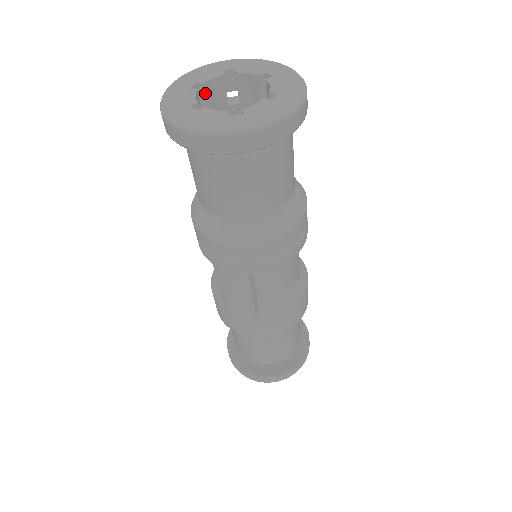
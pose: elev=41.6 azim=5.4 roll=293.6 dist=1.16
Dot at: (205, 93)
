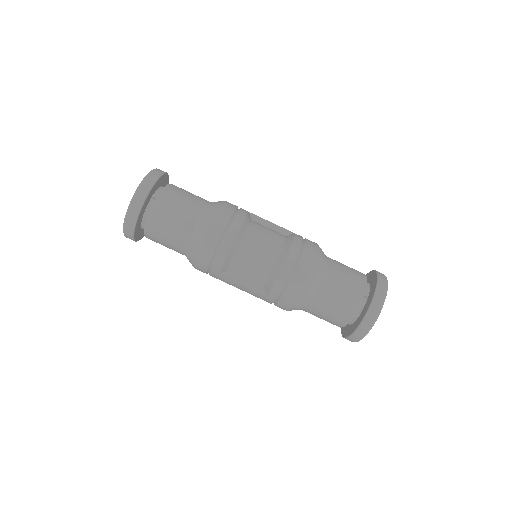
Dot at: occluded
